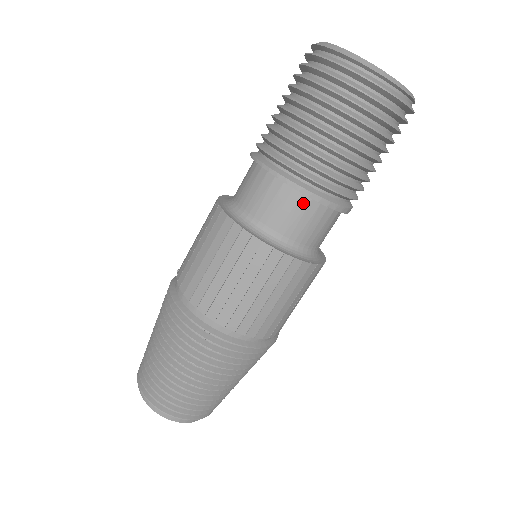
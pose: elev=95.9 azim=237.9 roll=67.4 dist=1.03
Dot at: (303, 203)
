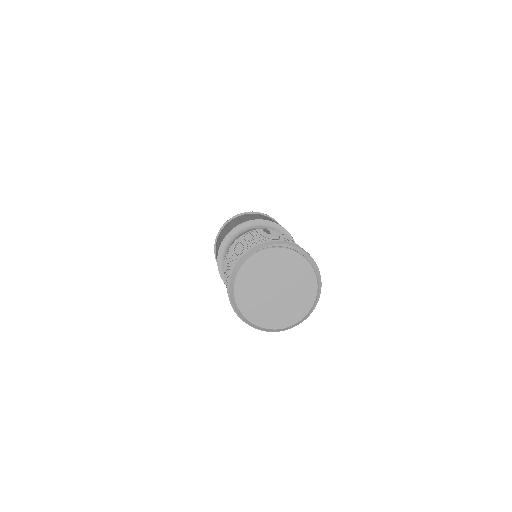
Dot at: occluded
